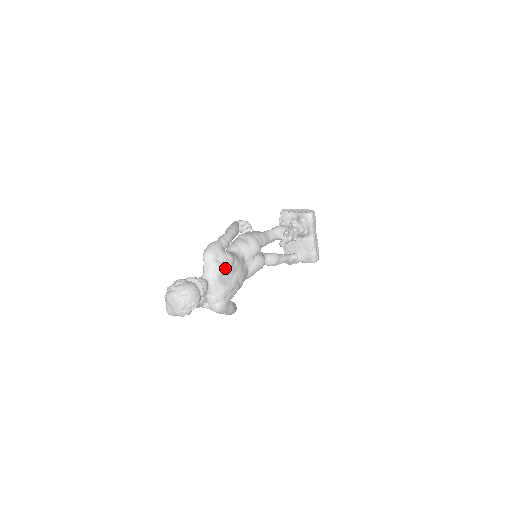
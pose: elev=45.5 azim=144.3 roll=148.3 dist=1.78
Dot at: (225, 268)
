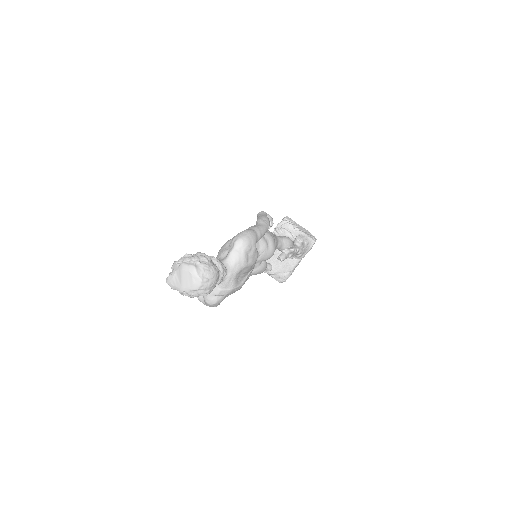
Dot at: (248, 266)
